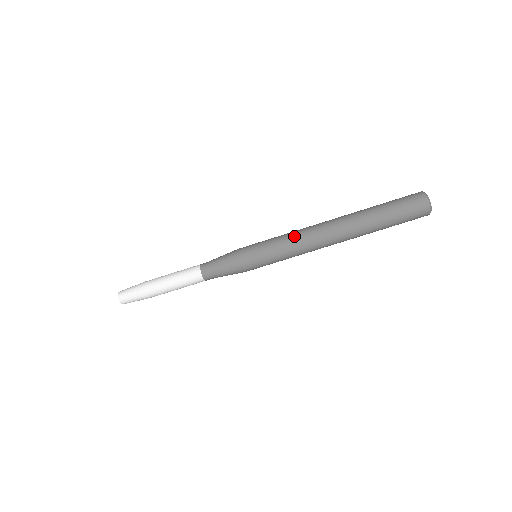
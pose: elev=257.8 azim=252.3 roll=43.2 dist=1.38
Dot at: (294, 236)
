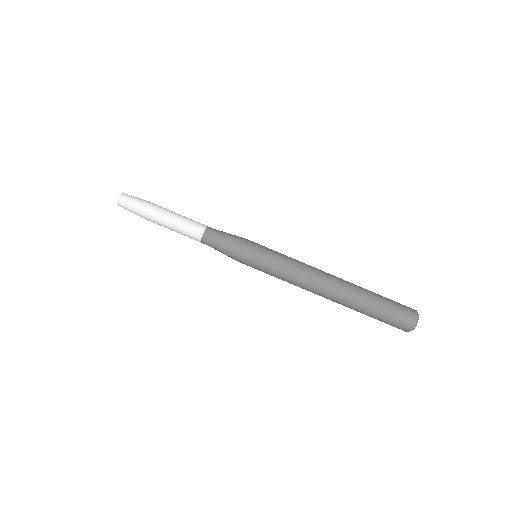
Dot at: (299, 261)
